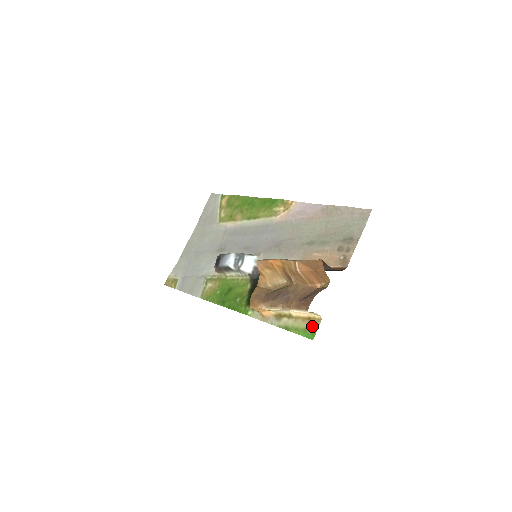
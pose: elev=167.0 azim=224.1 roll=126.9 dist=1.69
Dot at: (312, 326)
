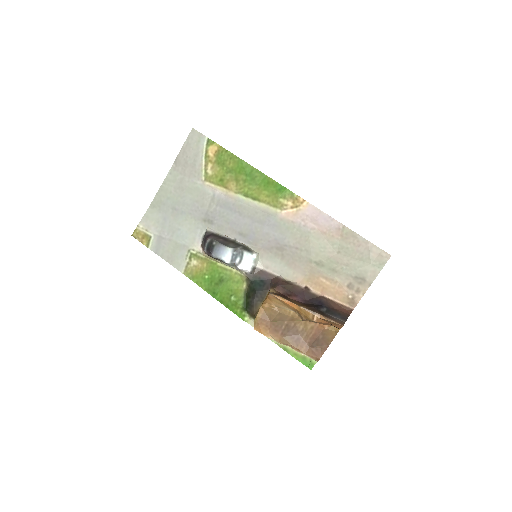
Dot at: occluded
